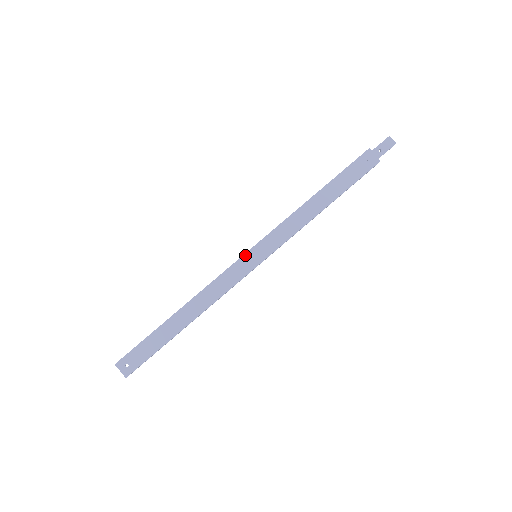
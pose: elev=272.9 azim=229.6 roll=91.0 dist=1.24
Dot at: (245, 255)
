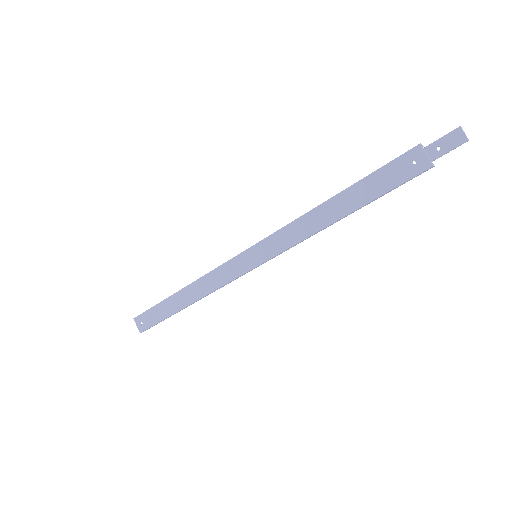
Dot at: (244, 252)
